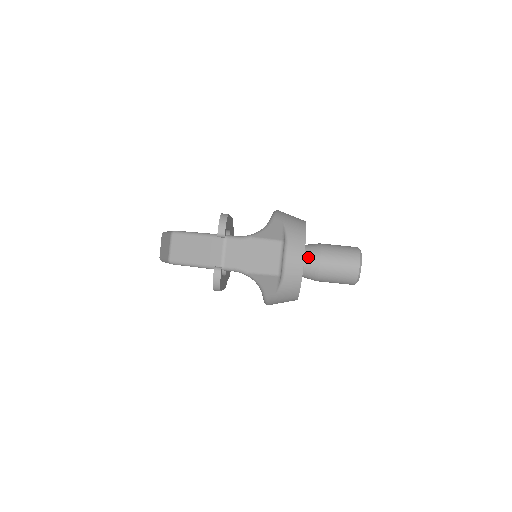
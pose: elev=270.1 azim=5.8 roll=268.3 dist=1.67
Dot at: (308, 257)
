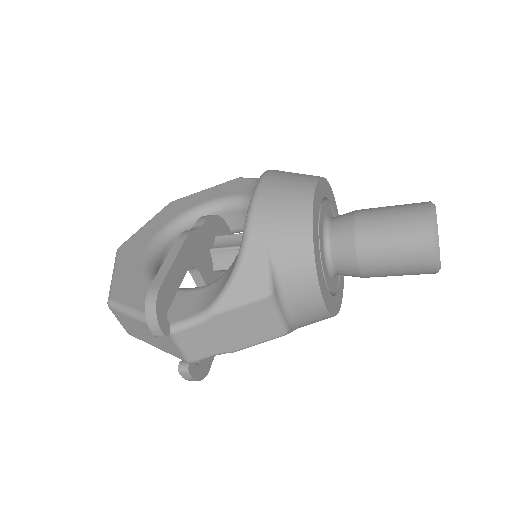
Dot at: (335, 260)
